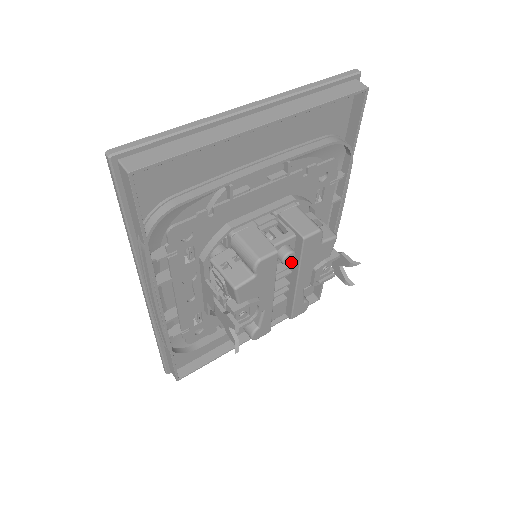
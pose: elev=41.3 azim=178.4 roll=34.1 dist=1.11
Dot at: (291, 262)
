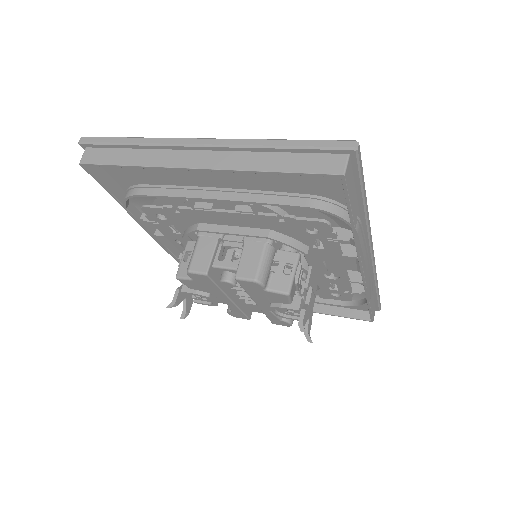
Dot at: occluded
